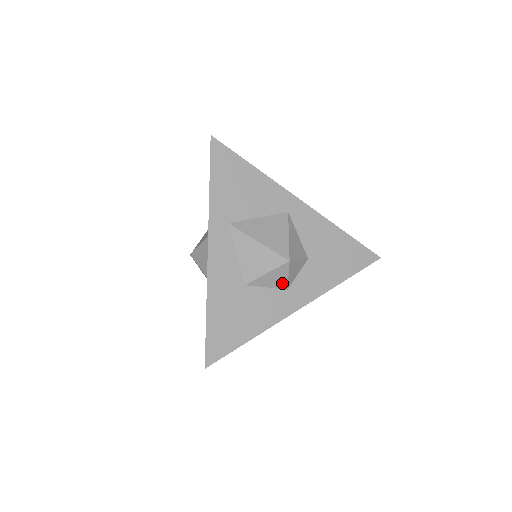
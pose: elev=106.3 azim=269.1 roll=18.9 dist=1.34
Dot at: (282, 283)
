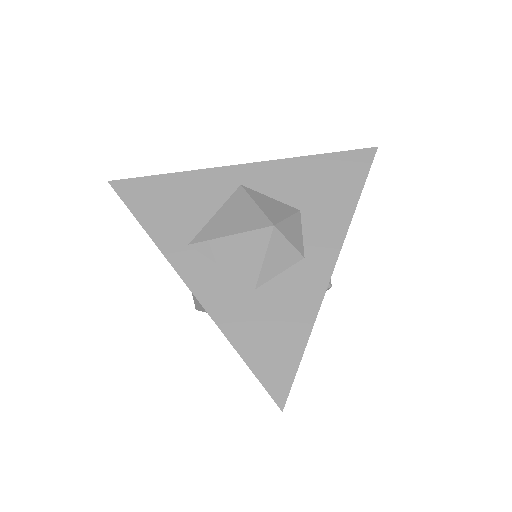
Dot at: (291, 255)
